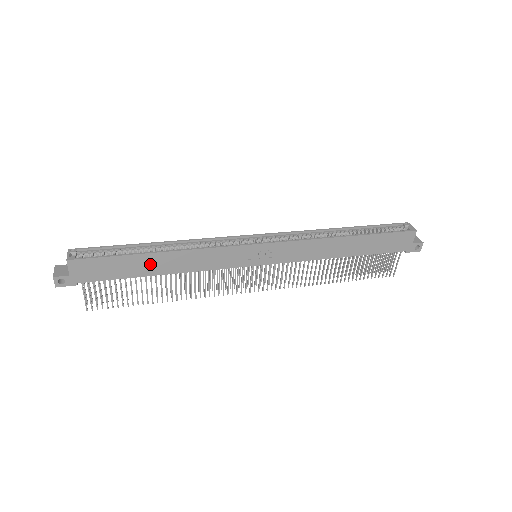
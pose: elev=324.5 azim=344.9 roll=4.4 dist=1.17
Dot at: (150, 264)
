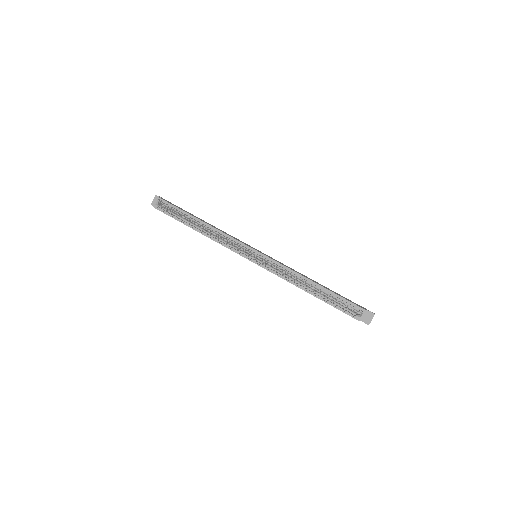
Dot at: occluded
